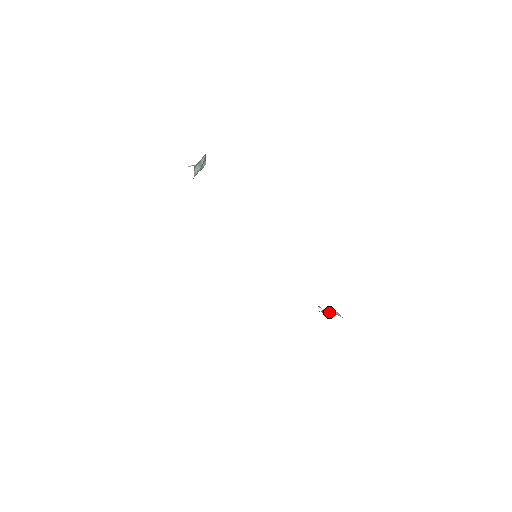
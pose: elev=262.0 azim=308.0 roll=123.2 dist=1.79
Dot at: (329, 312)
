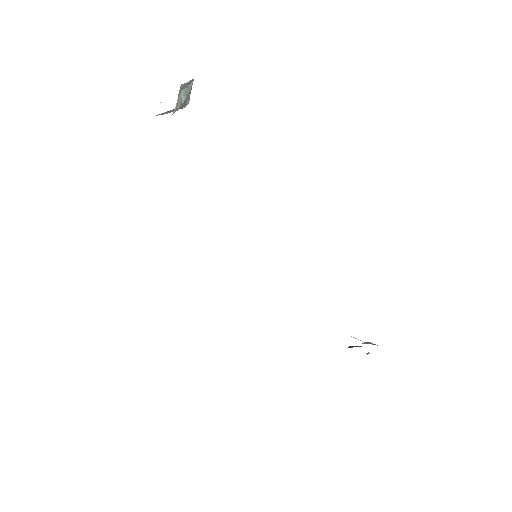
Dot at: (365, 343)
